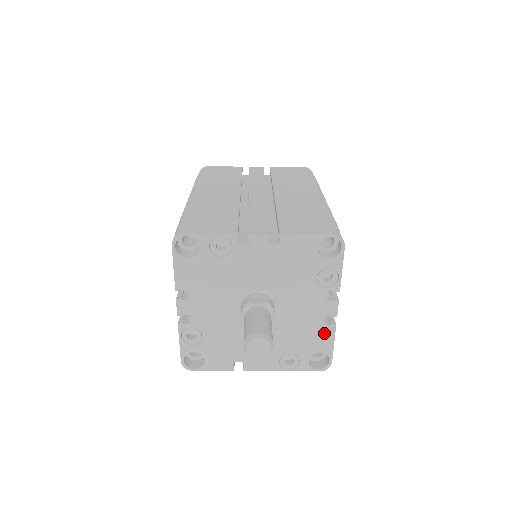
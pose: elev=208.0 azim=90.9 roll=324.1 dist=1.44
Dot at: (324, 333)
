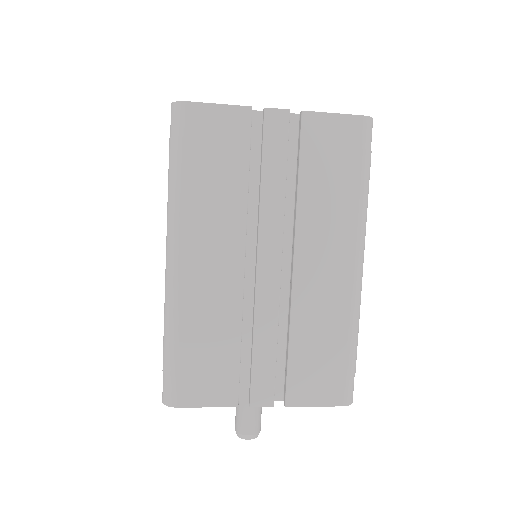
Dot at: occluded
